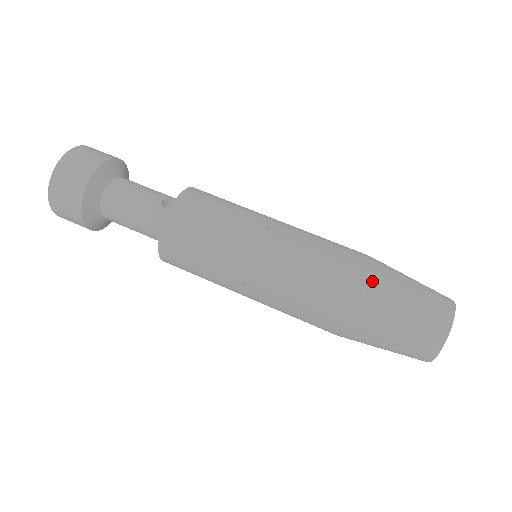
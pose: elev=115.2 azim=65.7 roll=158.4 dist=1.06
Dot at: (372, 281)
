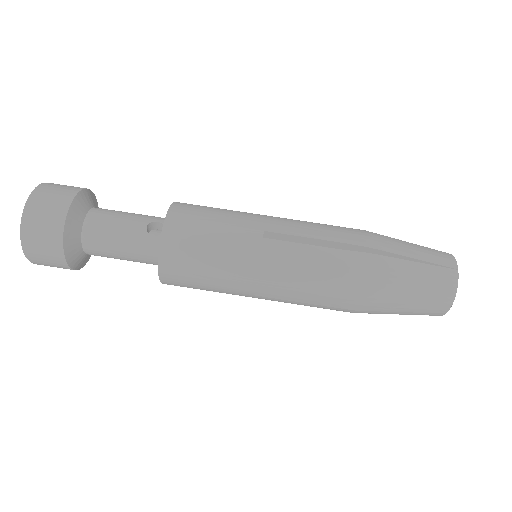
Dot at: (378, 265)
